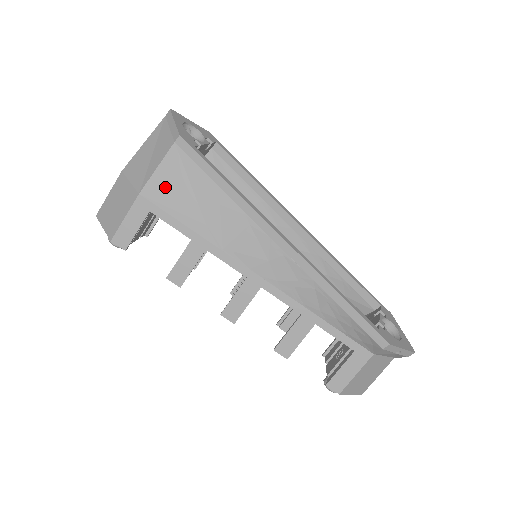
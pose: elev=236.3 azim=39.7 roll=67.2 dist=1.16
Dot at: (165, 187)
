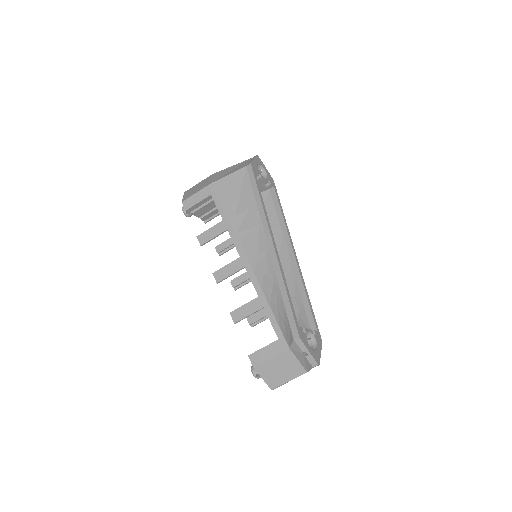
Dot at: (227, 186)
